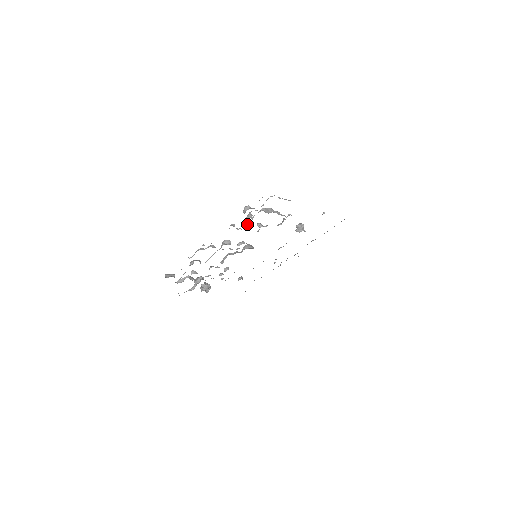
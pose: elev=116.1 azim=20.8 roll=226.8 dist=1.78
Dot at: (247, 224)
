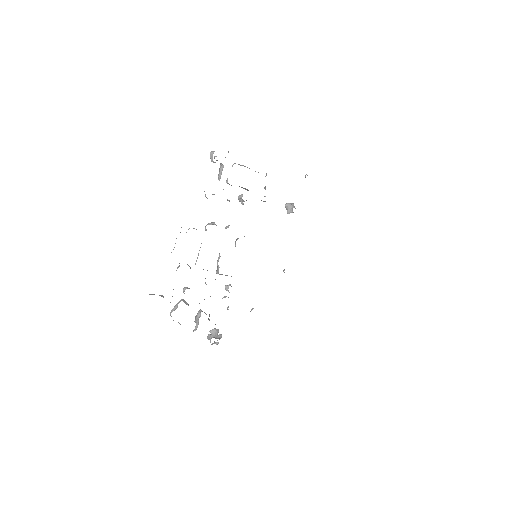
Dot at: occluded
